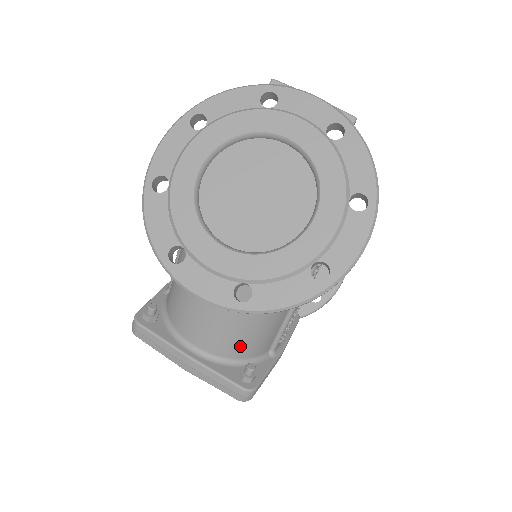
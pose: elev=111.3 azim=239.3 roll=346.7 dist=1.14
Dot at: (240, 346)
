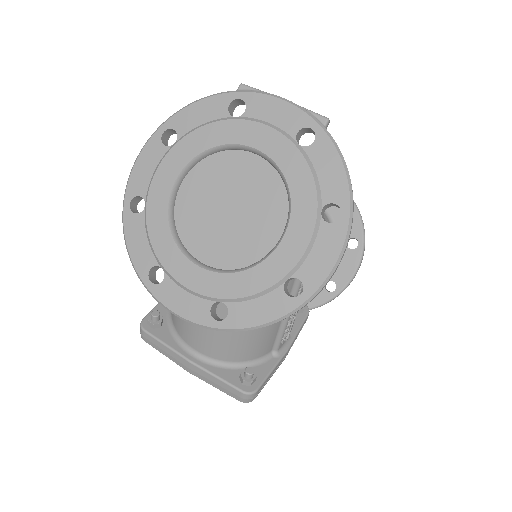
Dot at: (238, 351)
